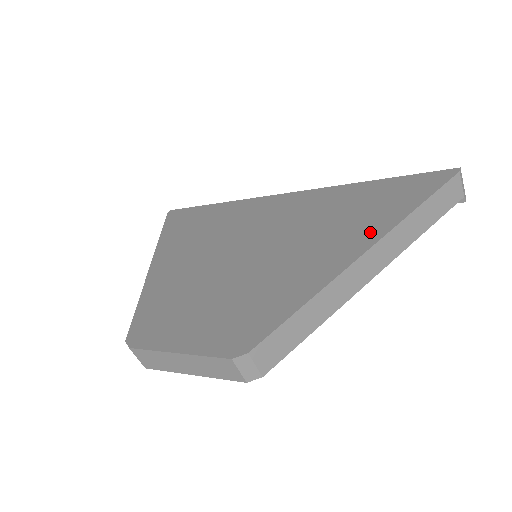
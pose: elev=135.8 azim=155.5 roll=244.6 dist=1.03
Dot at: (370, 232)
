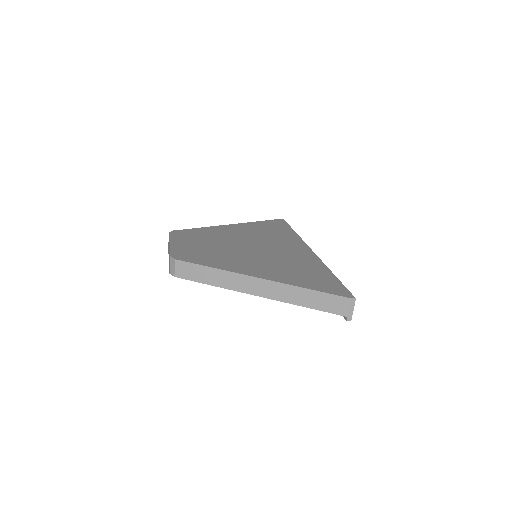
Dot at: (278, 277)
